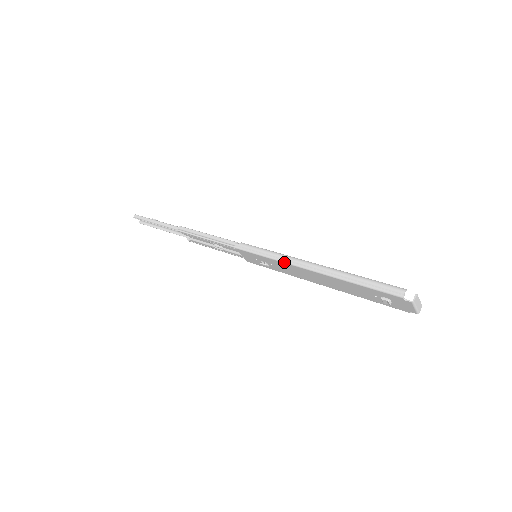
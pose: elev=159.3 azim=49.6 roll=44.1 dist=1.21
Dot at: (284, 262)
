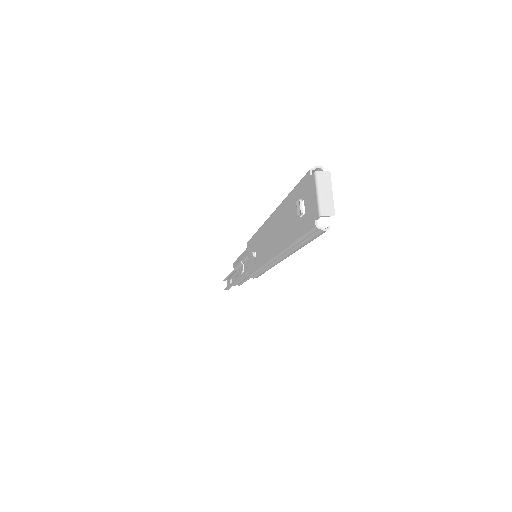
Dot at: (262, 225)
